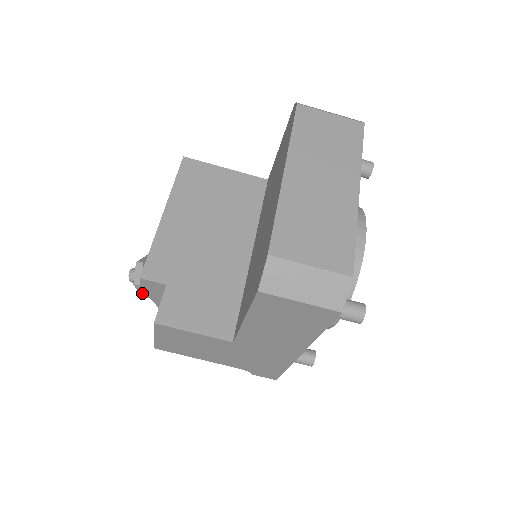
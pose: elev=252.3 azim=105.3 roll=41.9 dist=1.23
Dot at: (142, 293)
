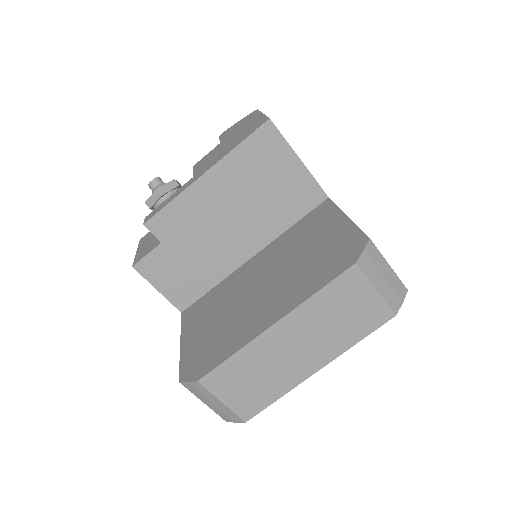
Dot at: occluded
